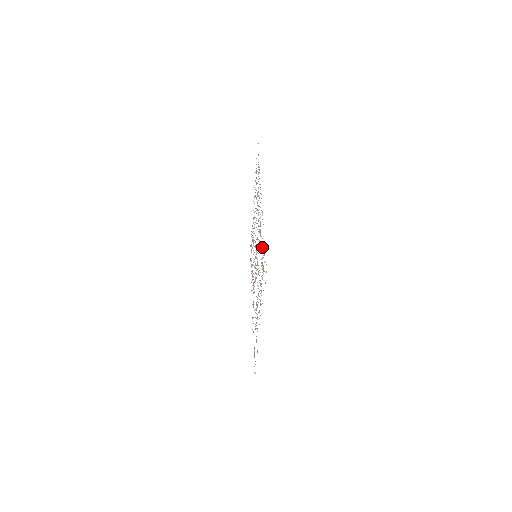
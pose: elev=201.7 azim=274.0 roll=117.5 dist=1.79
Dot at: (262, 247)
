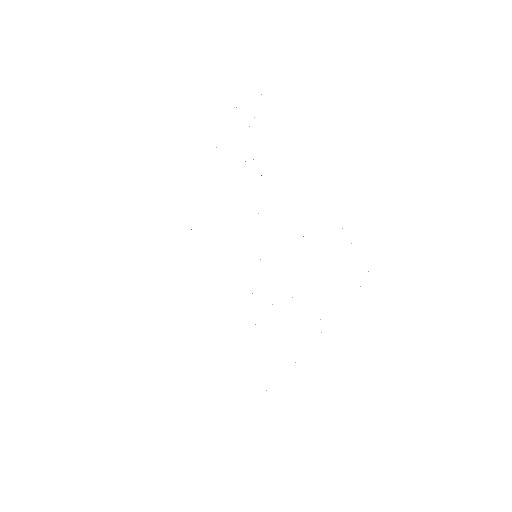
Dot at: occluded
